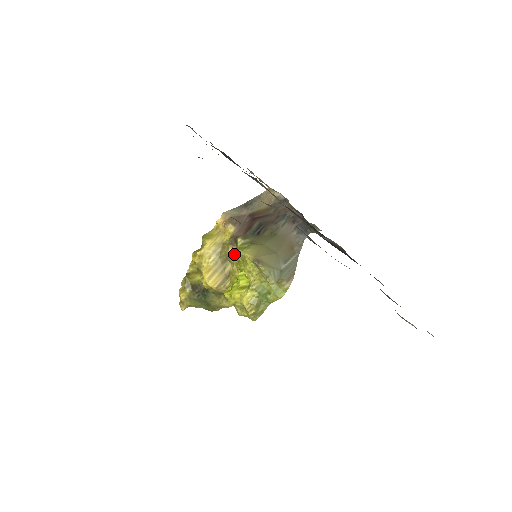
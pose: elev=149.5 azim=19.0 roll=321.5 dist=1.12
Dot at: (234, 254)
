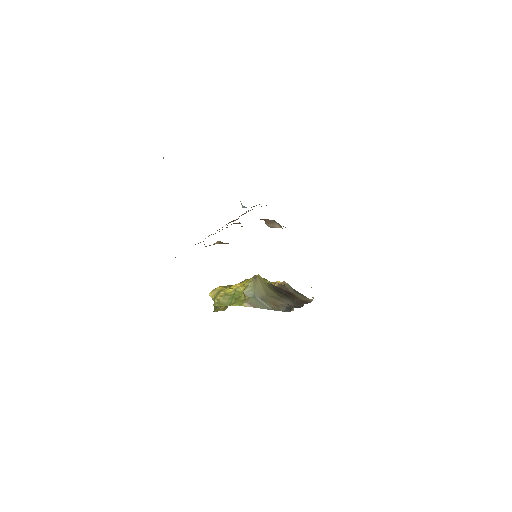
Dot at: occluded
